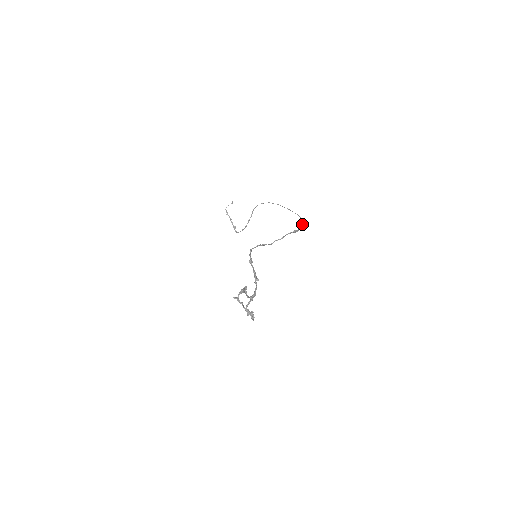
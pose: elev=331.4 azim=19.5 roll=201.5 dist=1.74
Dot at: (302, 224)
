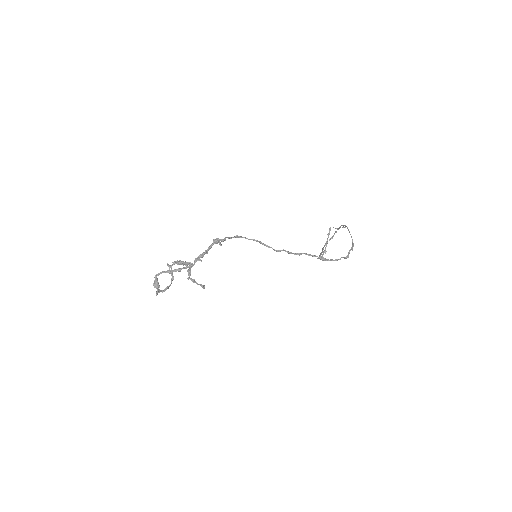
Dot at: (341, 257)
